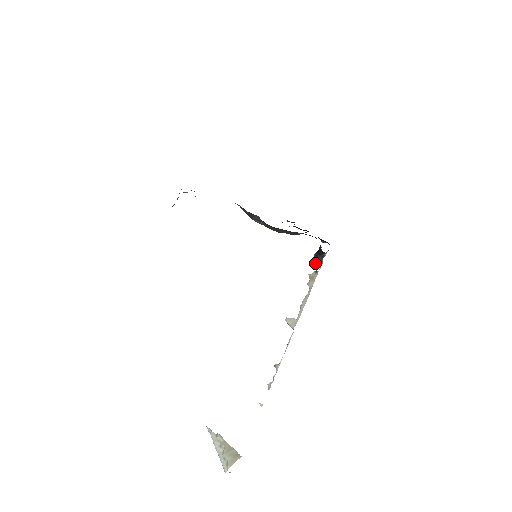
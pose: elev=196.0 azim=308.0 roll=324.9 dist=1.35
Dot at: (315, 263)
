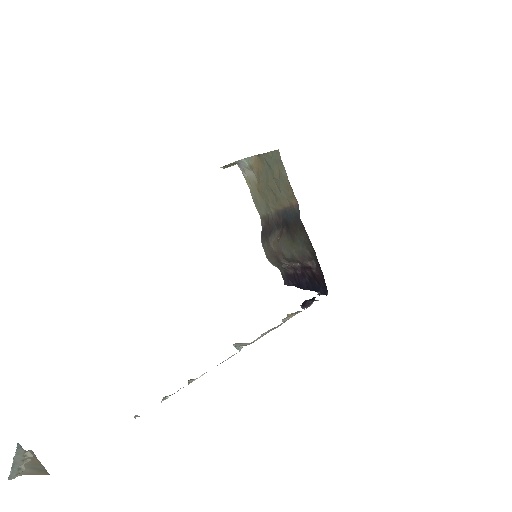
Dot at: (301, 306)
